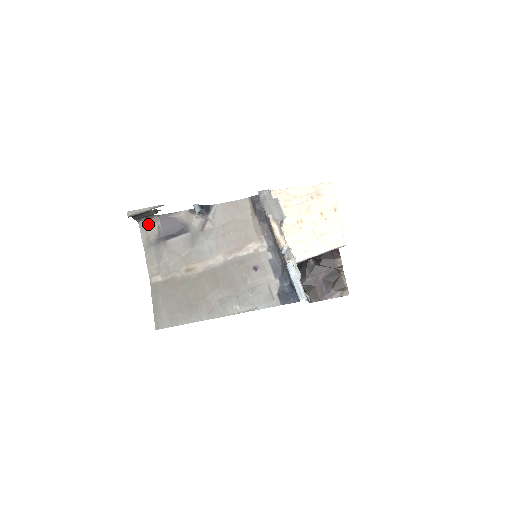
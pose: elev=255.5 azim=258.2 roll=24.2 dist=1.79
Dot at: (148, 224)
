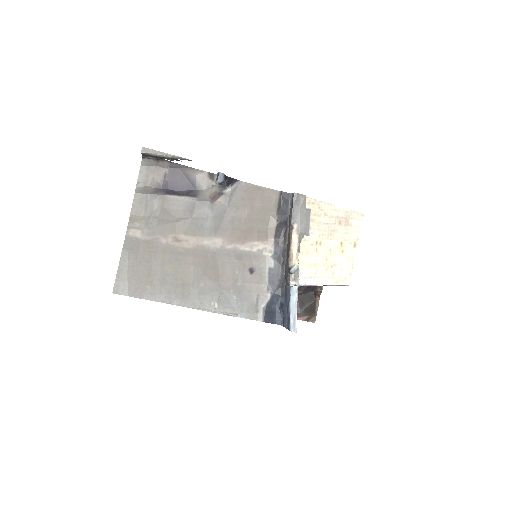
Dot at: (153, 165)
